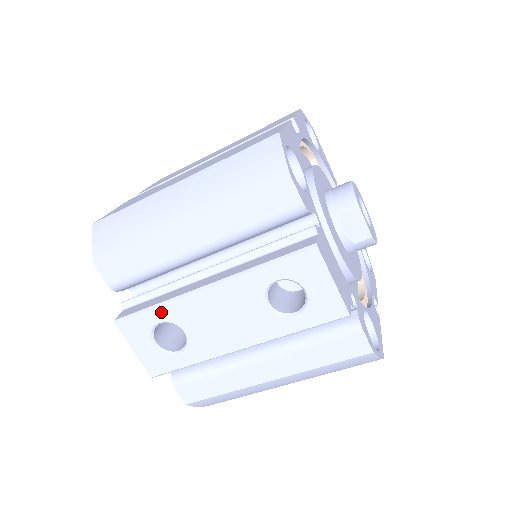
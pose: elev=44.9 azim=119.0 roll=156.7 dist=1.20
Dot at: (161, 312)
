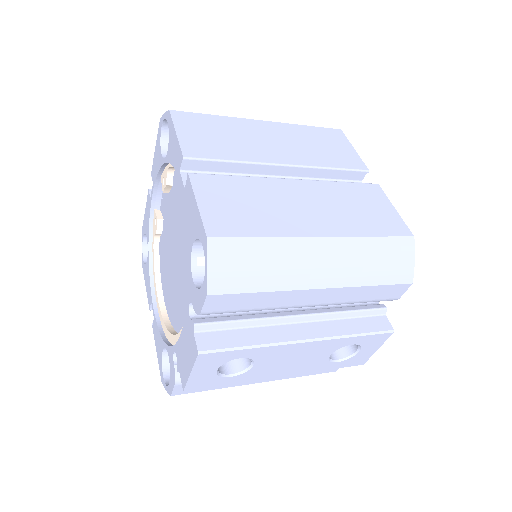
Dot at: (252, 352)
